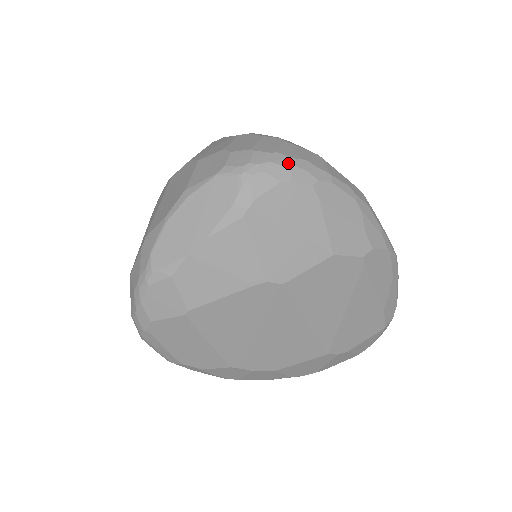
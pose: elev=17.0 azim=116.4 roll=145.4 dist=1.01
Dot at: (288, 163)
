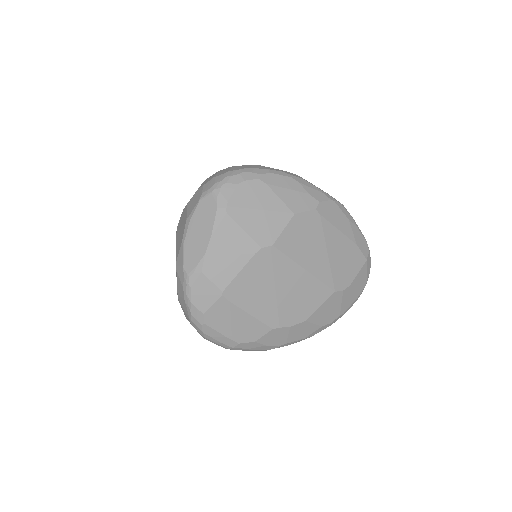
Dot at: (238, 173)
